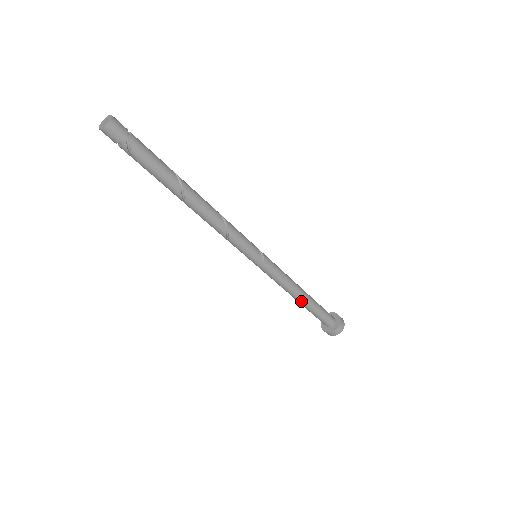
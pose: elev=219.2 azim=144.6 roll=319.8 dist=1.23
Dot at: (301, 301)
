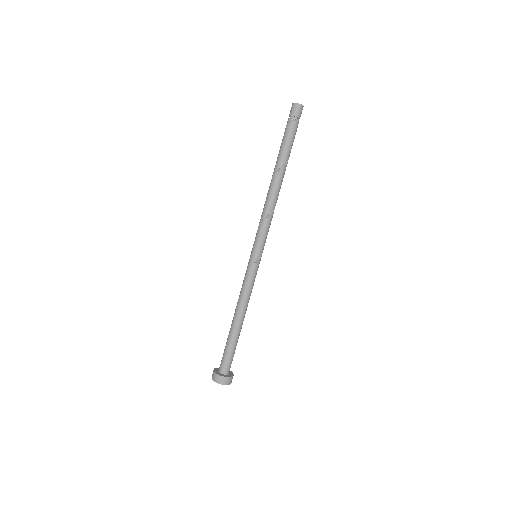
Dot at: (235, 322)
